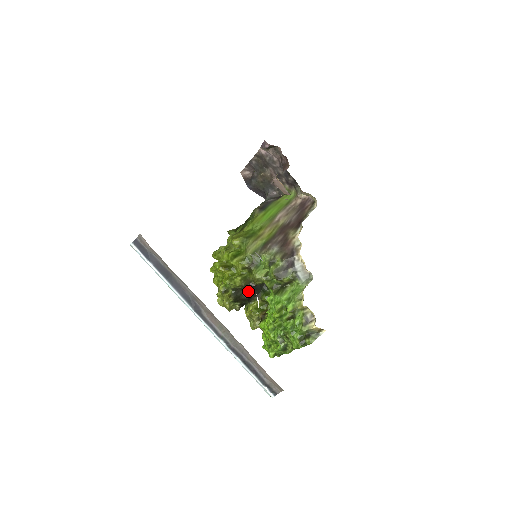
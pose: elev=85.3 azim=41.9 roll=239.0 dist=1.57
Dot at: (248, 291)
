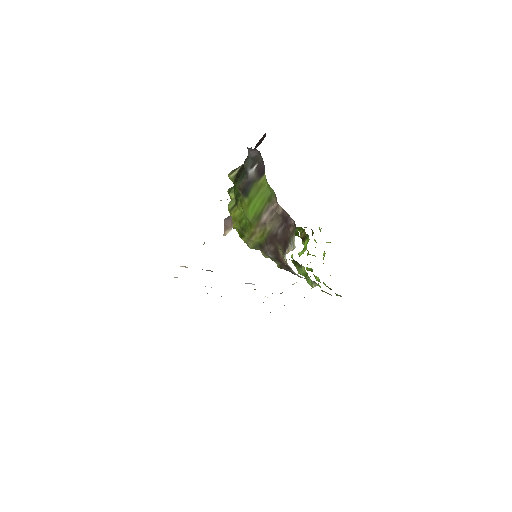
Dot at: occluded
